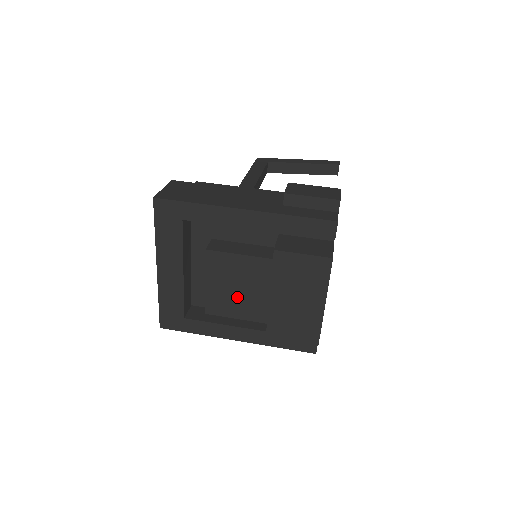
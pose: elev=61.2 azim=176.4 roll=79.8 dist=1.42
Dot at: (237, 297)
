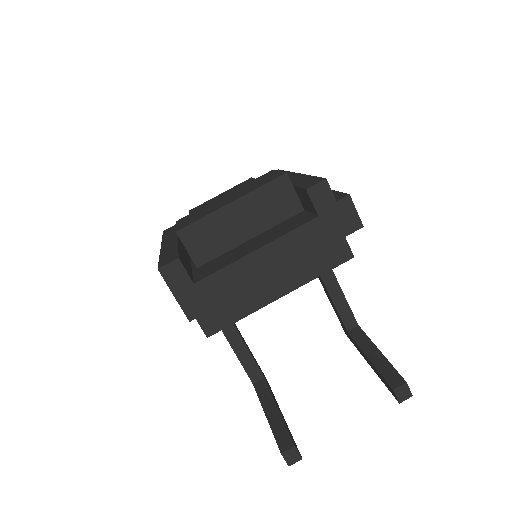
Dot at: occluded
